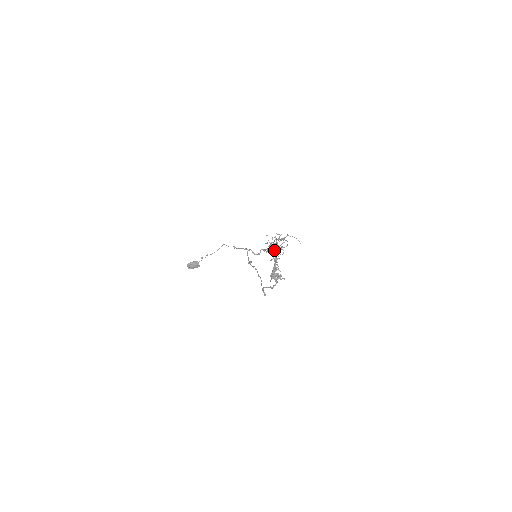
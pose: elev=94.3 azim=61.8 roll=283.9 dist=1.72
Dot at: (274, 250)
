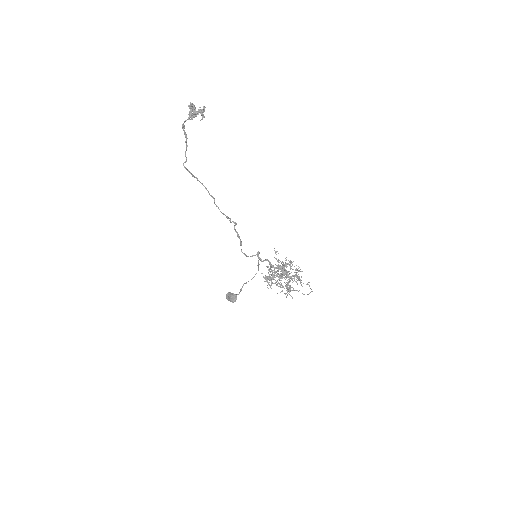
Dot at: occluded
